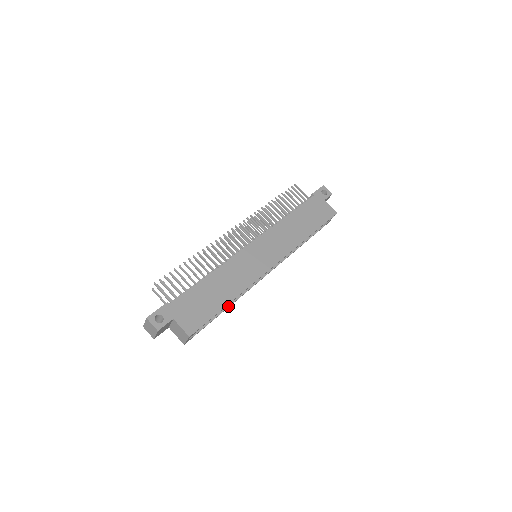
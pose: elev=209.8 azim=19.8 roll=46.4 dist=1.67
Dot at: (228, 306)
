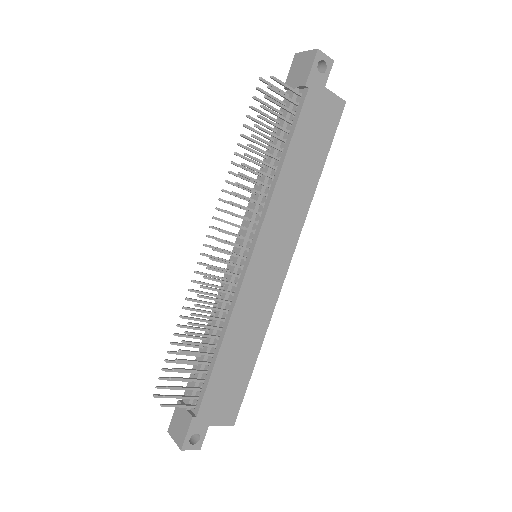
Dot at: occluded
